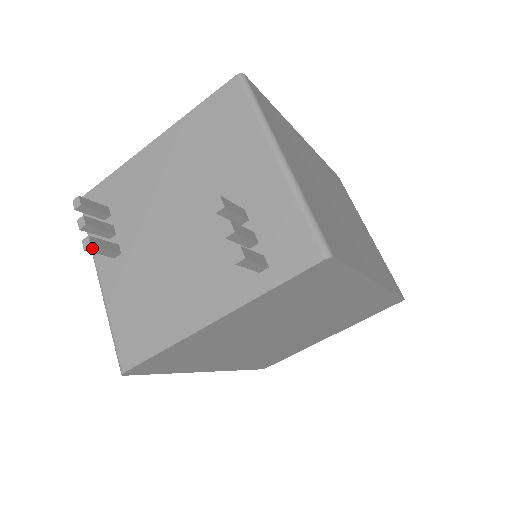
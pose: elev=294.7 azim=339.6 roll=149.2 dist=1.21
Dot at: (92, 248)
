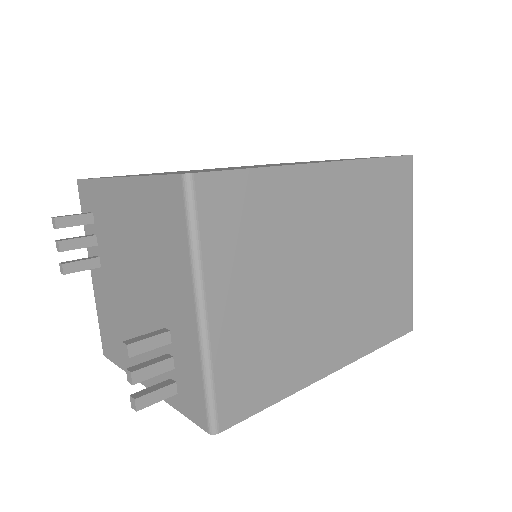
Dot at: (67, 273)
